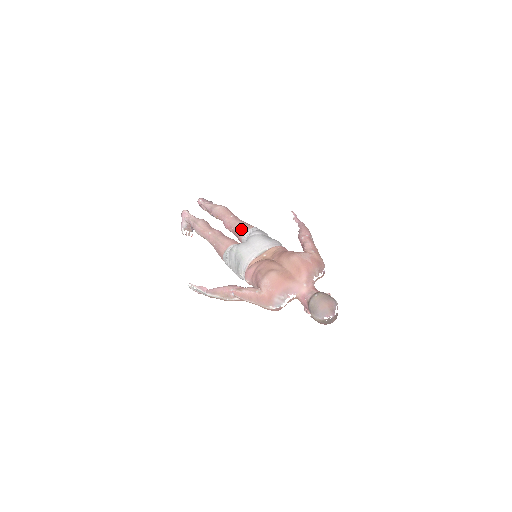
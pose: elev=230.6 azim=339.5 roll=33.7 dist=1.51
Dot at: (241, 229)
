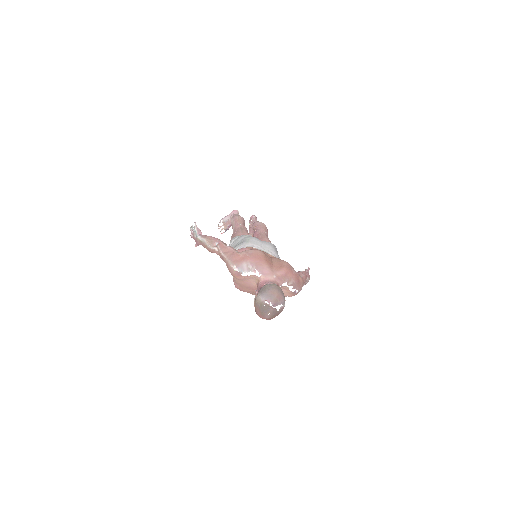
Dot at: (264, 239)
